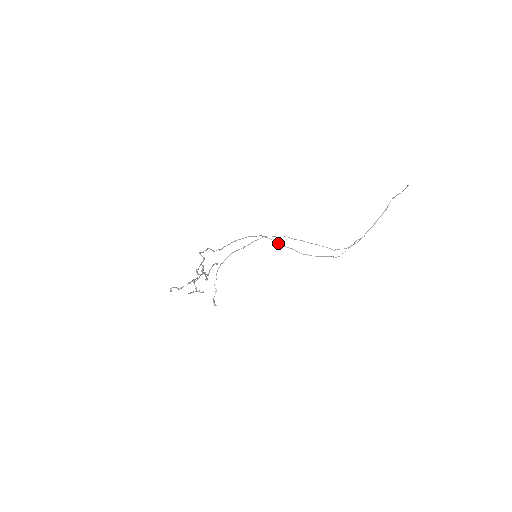
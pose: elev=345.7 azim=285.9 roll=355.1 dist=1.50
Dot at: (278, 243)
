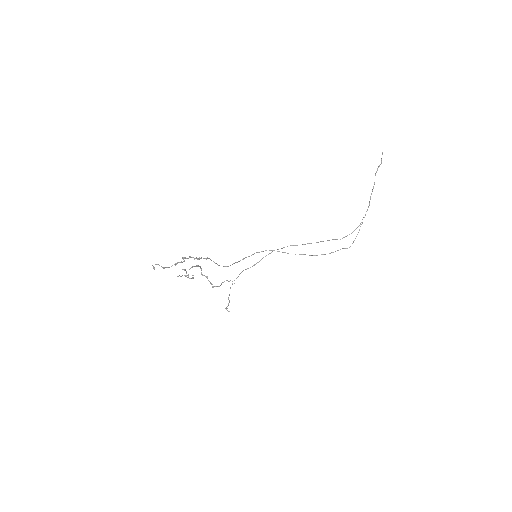
Dot at: occluded
